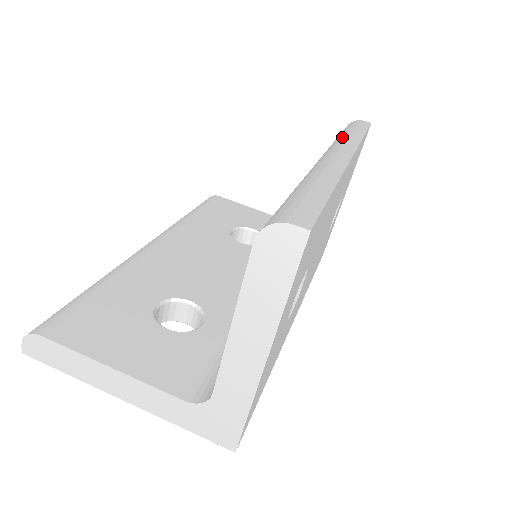
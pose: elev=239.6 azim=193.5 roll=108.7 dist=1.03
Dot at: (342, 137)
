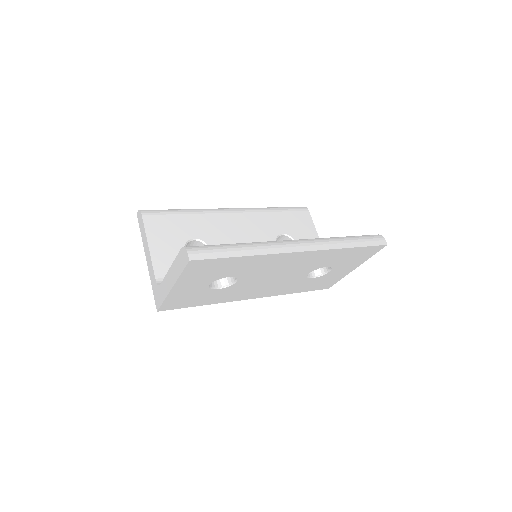
Dot at: (331, 239)
